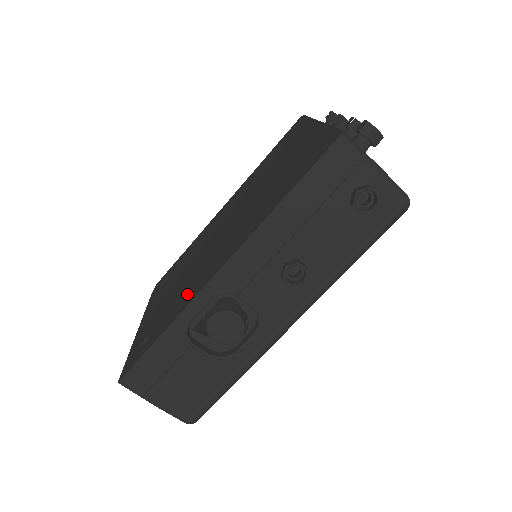
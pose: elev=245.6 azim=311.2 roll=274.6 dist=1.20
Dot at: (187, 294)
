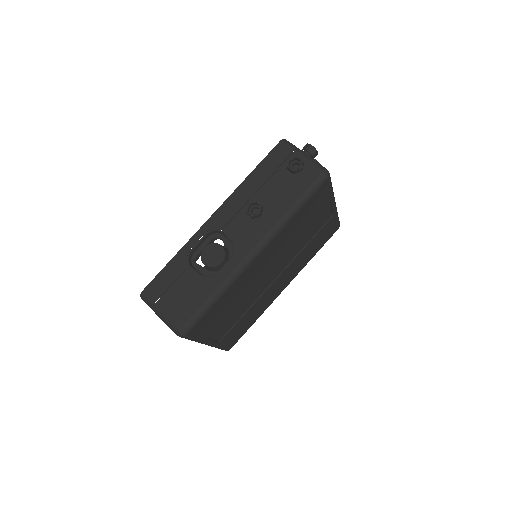
Dot at: occluded
